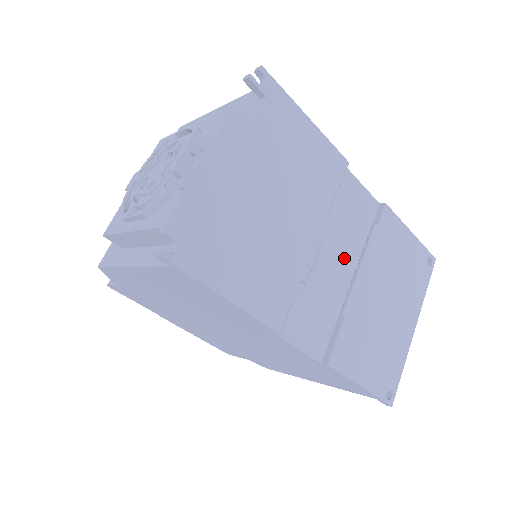
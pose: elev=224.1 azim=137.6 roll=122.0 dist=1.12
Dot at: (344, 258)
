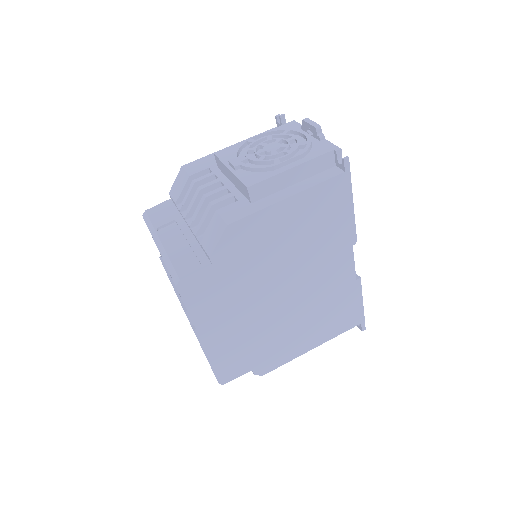
Dot at: occluded
